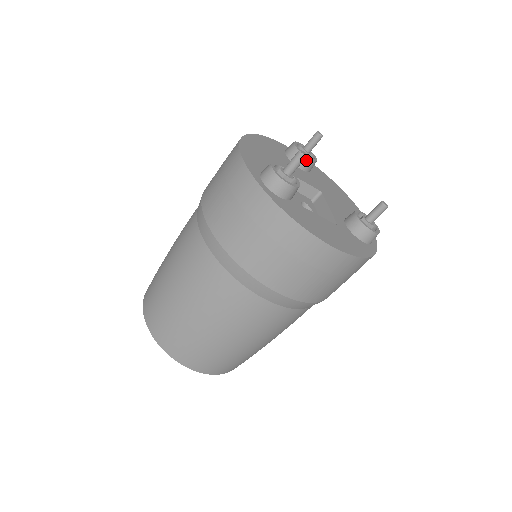
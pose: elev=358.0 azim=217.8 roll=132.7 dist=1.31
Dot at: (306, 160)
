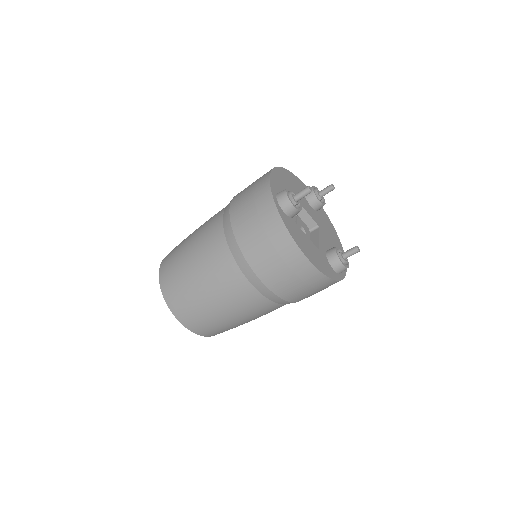
Dot at: (317, 201)
